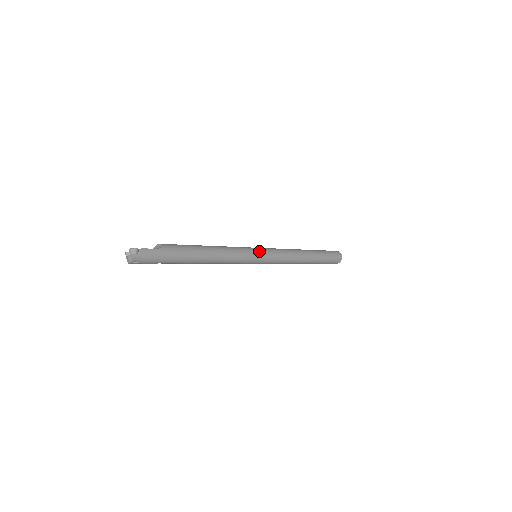
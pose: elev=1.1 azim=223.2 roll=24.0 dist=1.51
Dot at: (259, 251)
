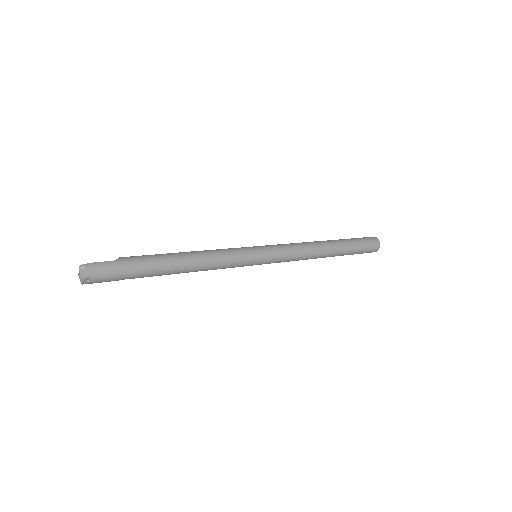
Dot at: (256, 248)
